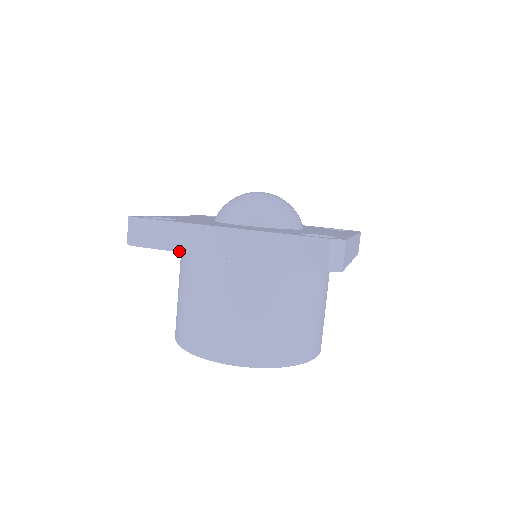
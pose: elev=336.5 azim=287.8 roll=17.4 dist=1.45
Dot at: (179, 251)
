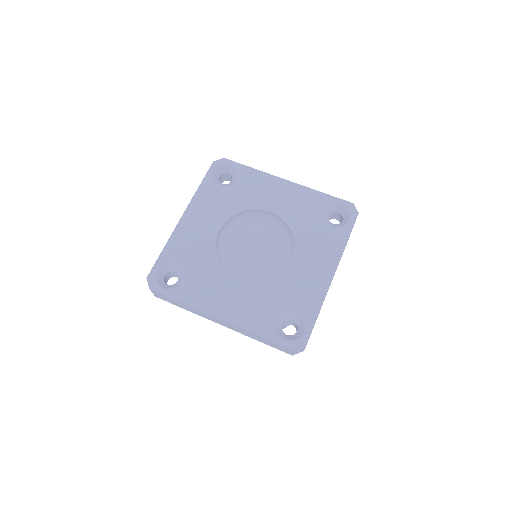
Dot at: occluded
